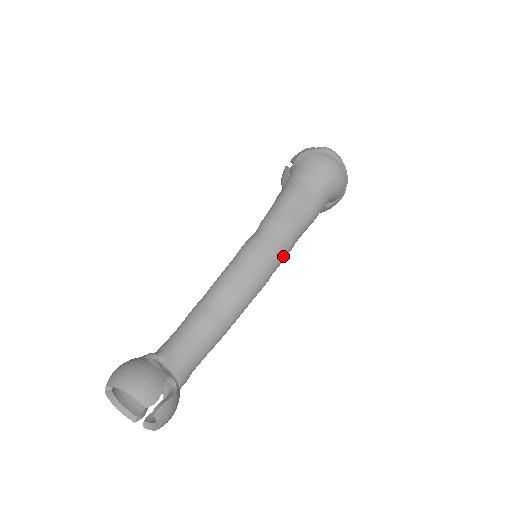
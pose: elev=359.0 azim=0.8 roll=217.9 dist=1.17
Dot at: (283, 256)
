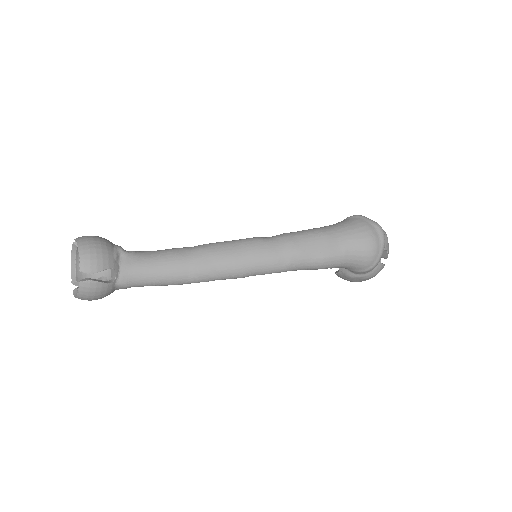
Dot at: (271, 269)
